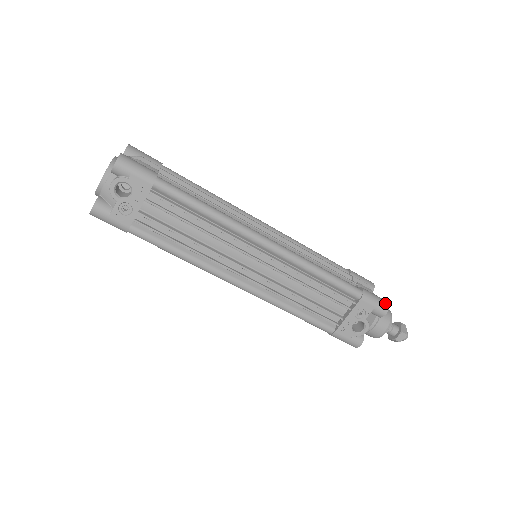
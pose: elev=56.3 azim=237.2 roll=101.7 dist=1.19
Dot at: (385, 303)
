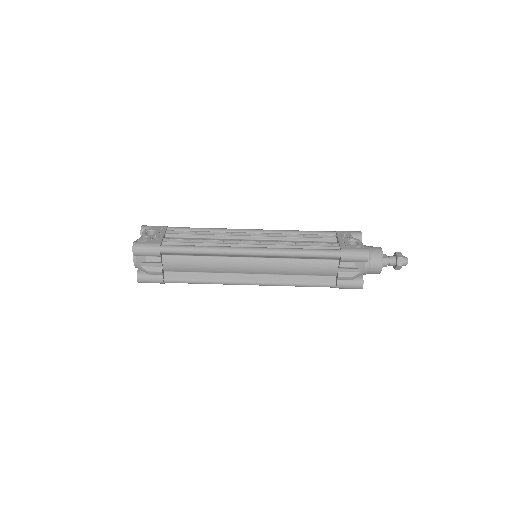
Dot at: occluded
